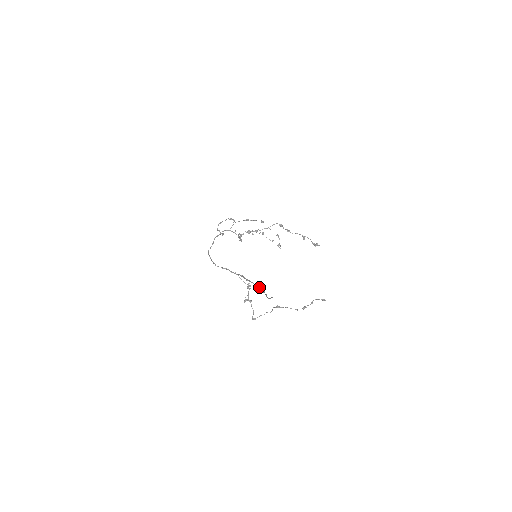
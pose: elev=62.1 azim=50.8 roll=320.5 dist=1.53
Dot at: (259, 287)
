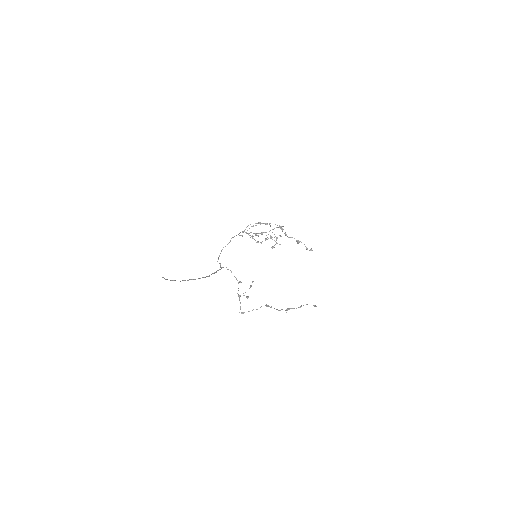
Dot at: (205, 277)
